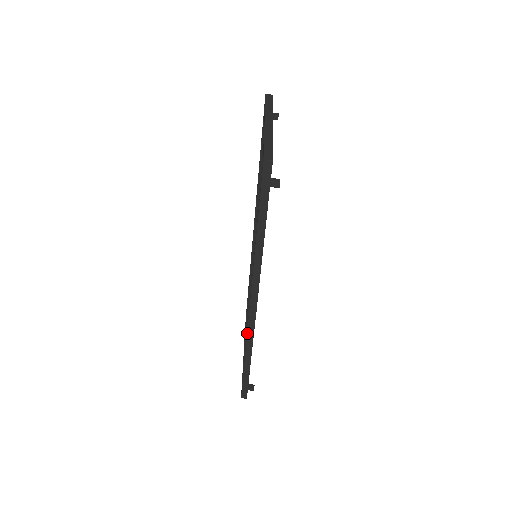
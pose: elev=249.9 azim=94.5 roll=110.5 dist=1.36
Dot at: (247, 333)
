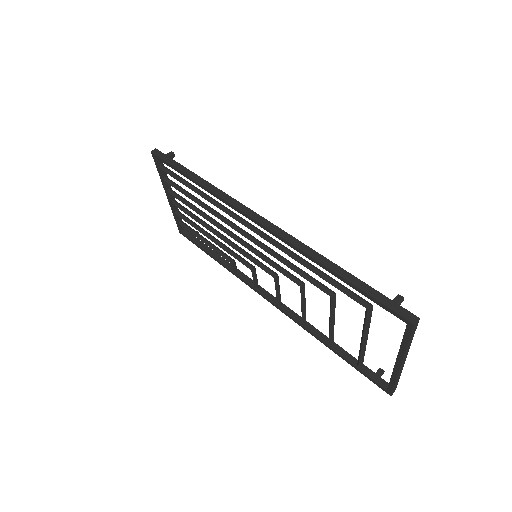
Dot at: (287, 241)
